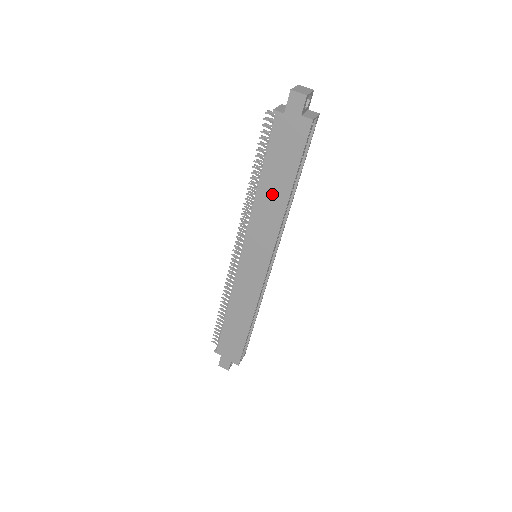
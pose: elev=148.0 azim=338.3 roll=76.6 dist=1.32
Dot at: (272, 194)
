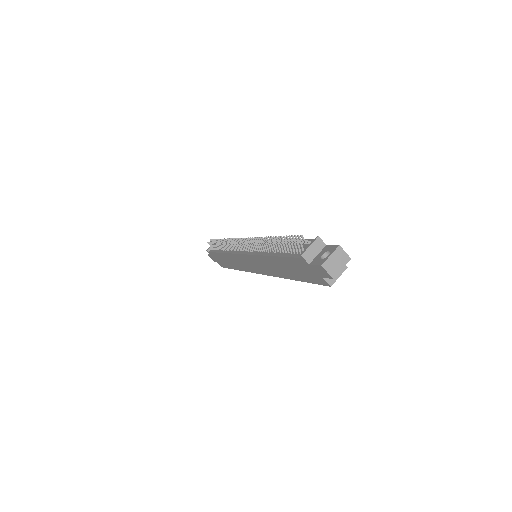
Dot at: (279, 267)
